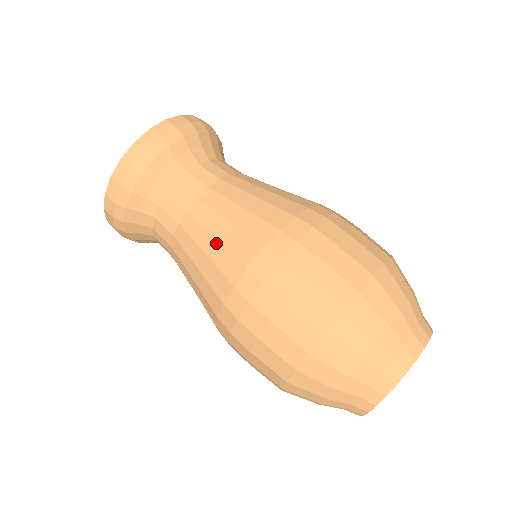
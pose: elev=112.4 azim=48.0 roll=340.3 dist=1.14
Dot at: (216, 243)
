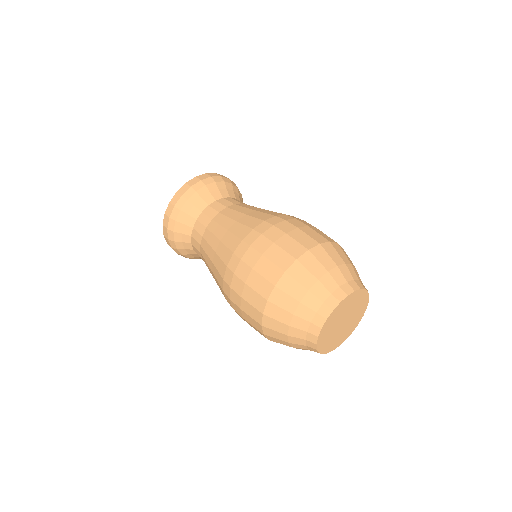
Dot at: (212, 265)
